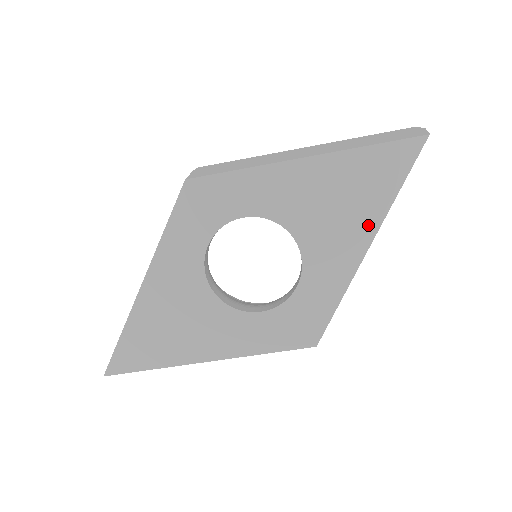
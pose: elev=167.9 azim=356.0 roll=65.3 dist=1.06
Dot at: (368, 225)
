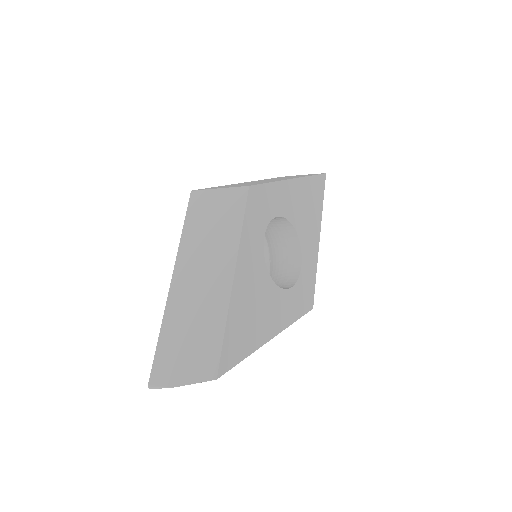
Dot at: (318, 223)
